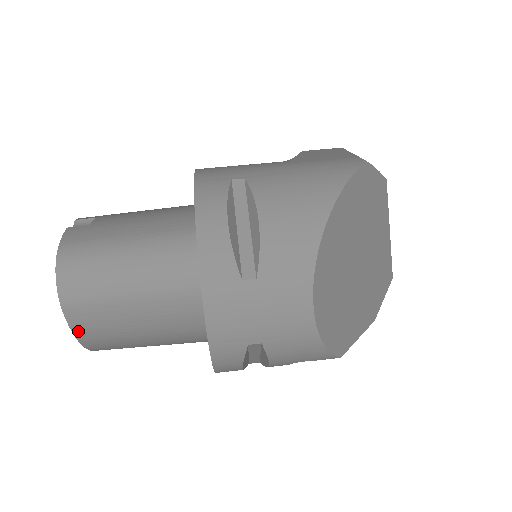
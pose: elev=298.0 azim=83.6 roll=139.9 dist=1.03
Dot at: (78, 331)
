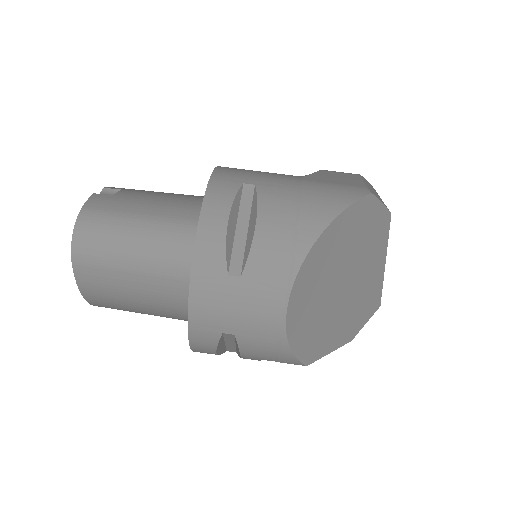
Dot at: (82, 285)
